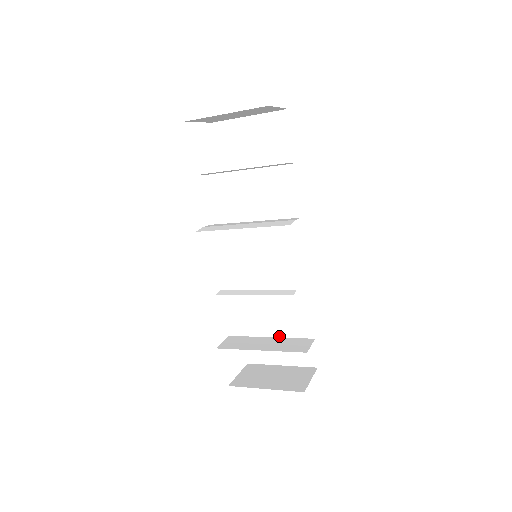
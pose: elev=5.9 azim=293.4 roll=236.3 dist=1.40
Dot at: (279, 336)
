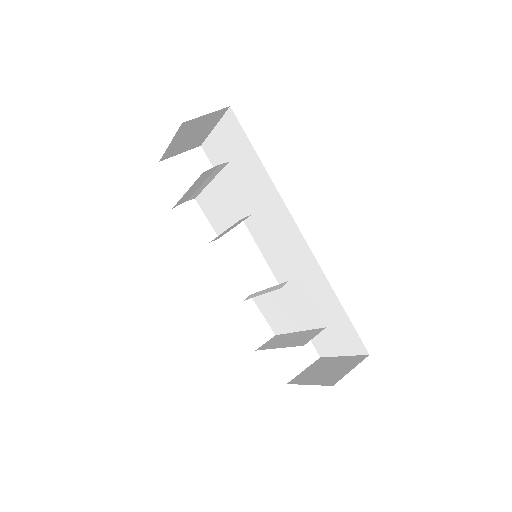
Dot at: (303, 329)
